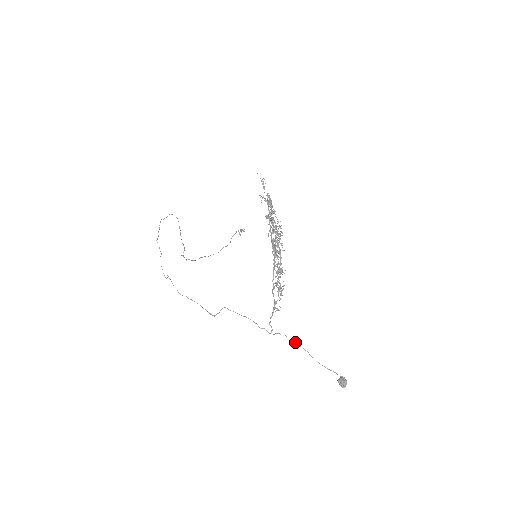
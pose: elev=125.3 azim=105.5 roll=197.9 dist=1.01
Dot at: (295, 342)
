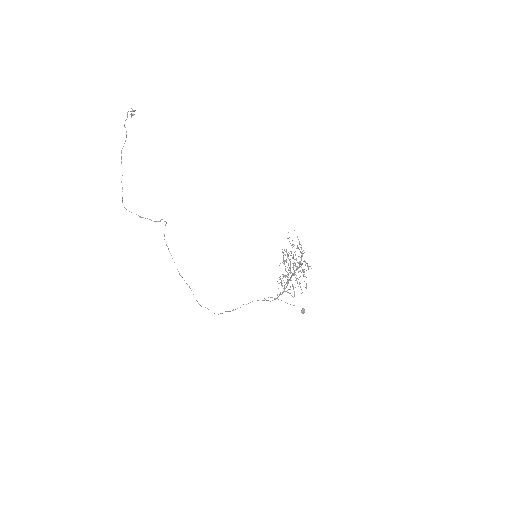
Dot at: occluded
